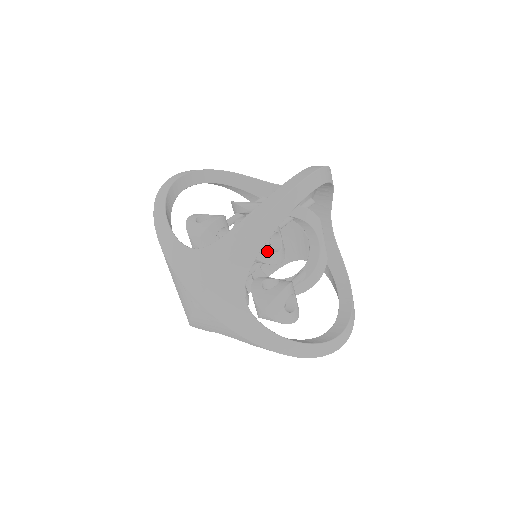
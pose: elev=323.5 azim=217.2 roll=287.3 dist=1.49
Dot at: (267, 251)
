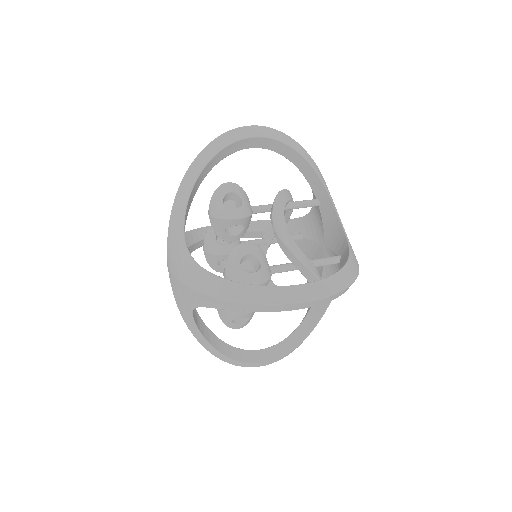
Dot at: occluded
